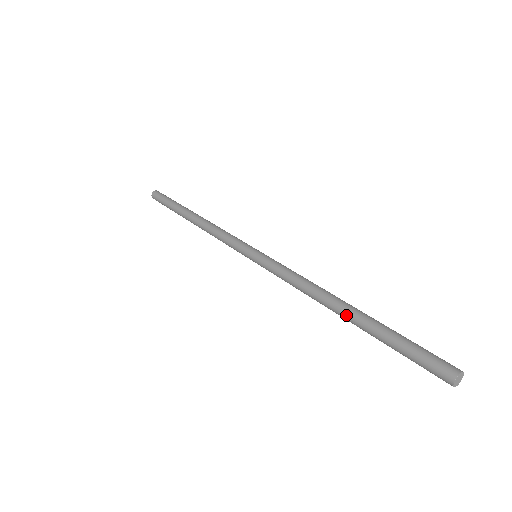
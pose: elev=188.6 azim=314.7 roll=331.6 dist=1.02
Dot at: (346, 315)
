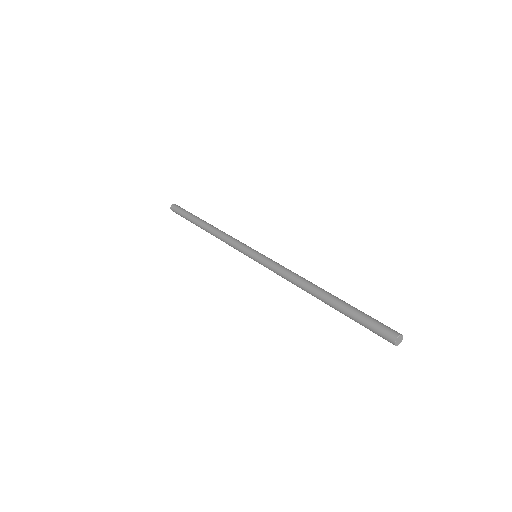
Dot at: (322, 300)
